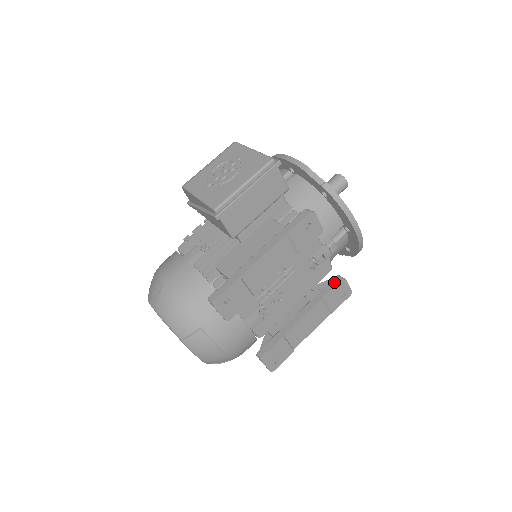
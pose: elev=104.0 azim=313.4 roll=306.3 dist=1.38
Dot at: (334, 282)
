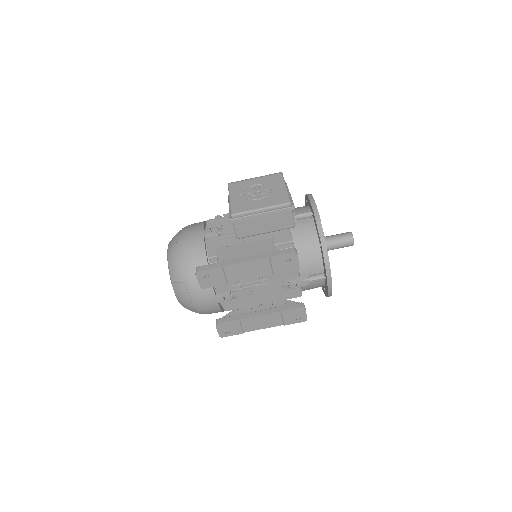
Dot at: (296, 306)
